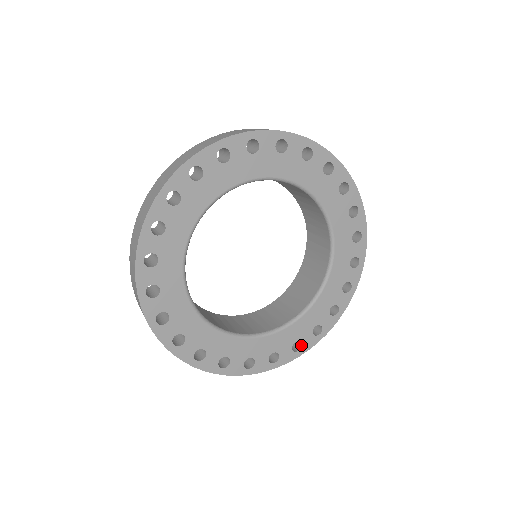
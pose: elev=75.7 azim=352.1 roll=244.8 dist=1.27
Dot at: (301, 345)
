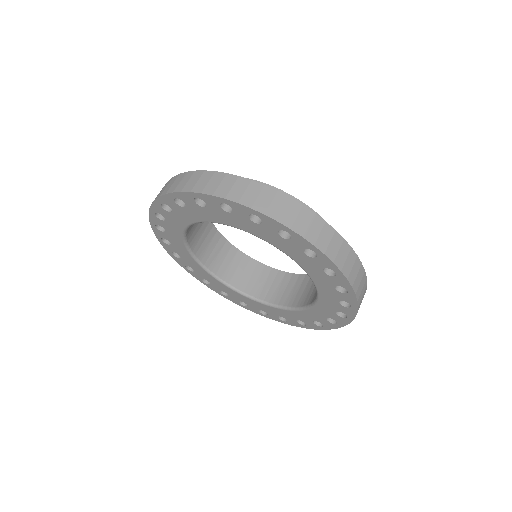
Dot at: (268, 314)
